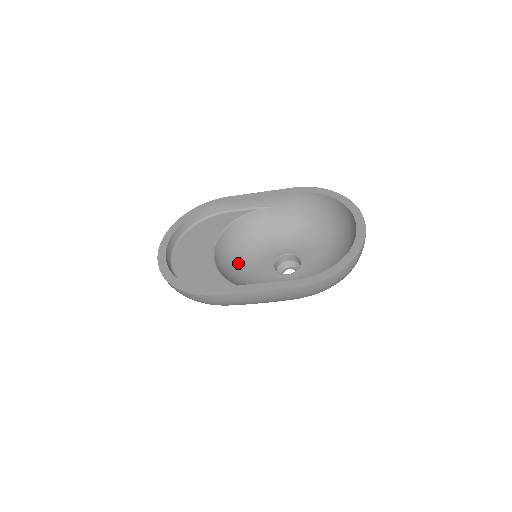
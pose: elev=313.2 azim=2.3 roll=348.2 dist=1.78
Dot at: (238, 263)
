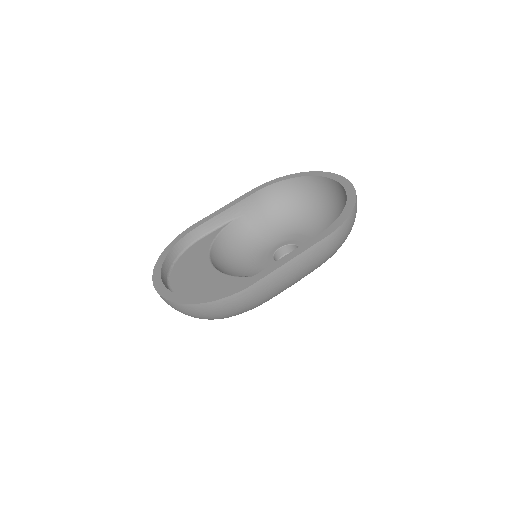
Dot at: (240, 274)
